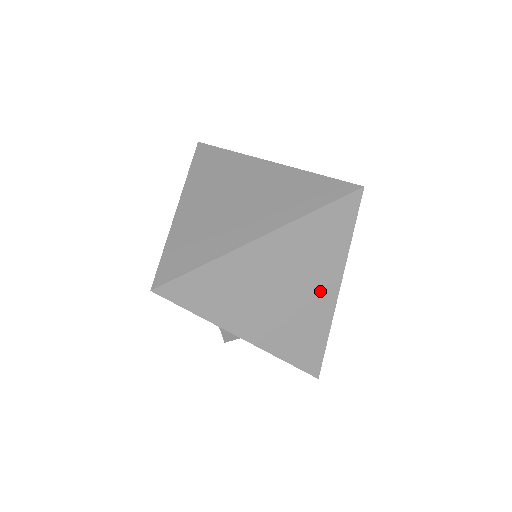
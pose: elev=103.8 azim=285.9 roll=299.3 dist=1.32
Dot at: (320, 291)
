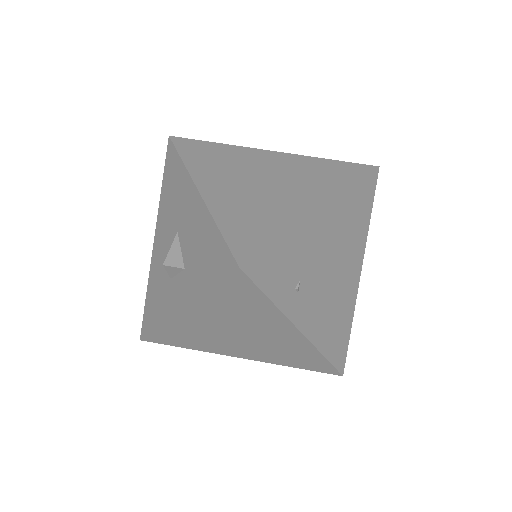
Dot at: (301, 198)
